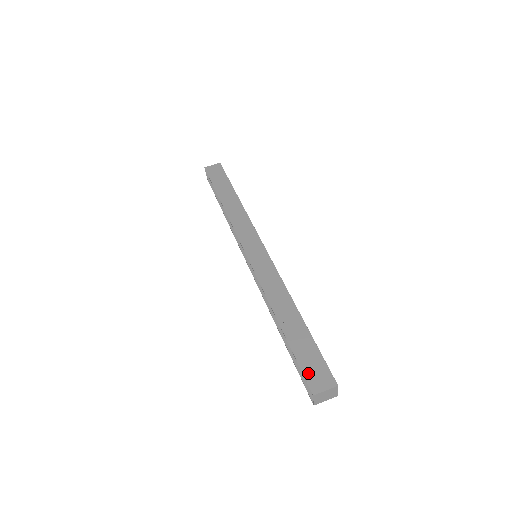
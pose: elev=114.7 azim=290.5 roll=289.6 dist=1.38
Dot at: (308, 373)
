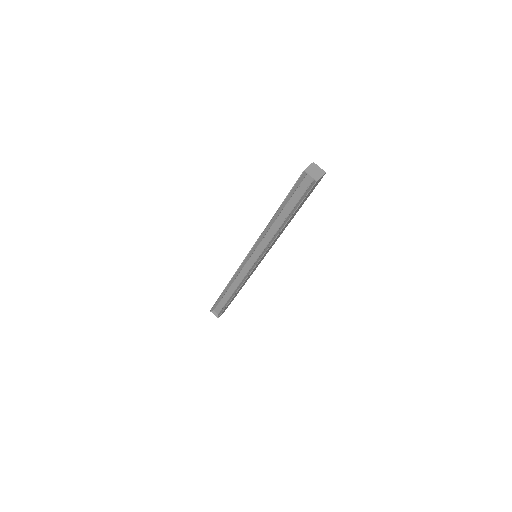
Dot at: (297, 180)
